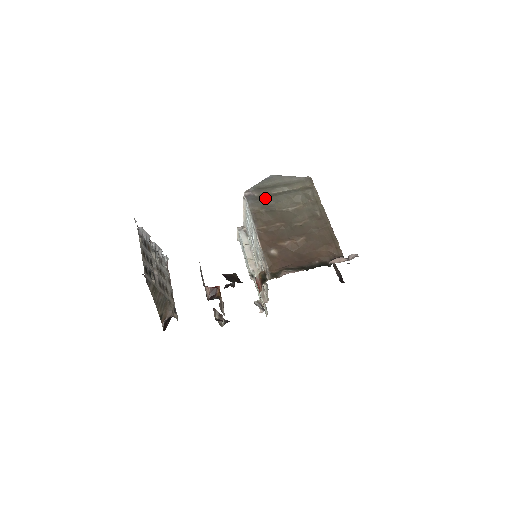
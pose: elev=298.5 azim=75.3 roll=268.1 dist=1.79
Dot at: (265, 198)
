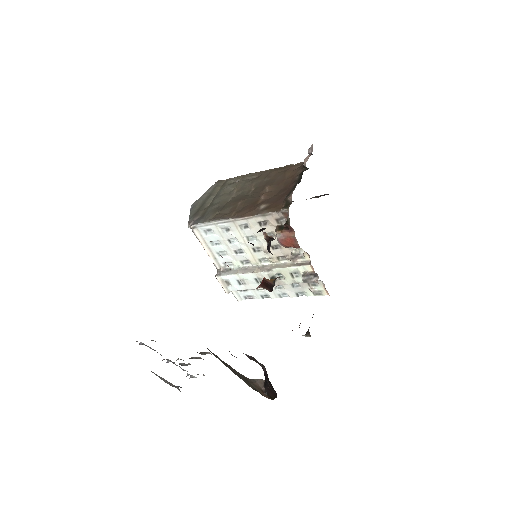
Dot at: (207, 211)
